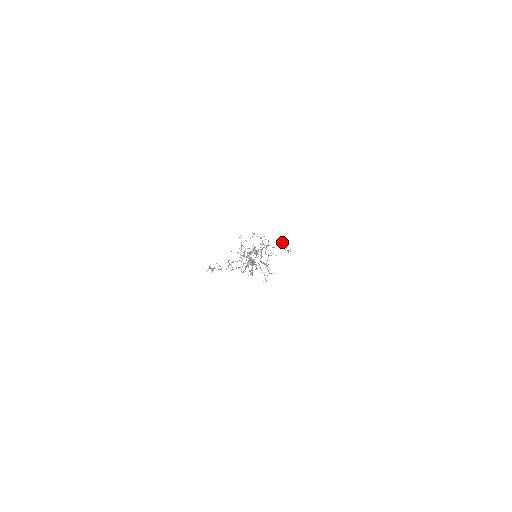
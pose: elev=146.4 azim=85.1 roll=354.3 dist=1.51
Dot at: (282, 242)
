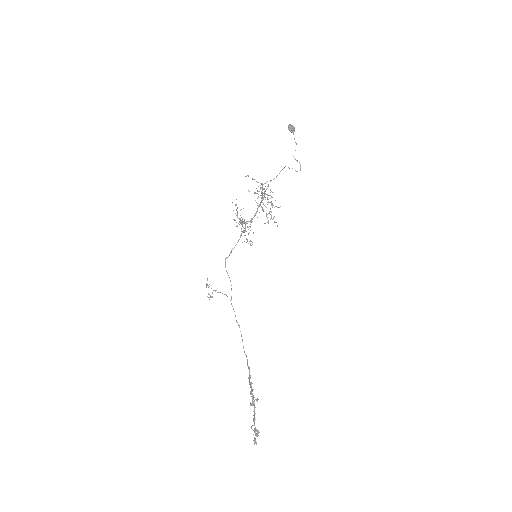
Dot at: (290, 130)
